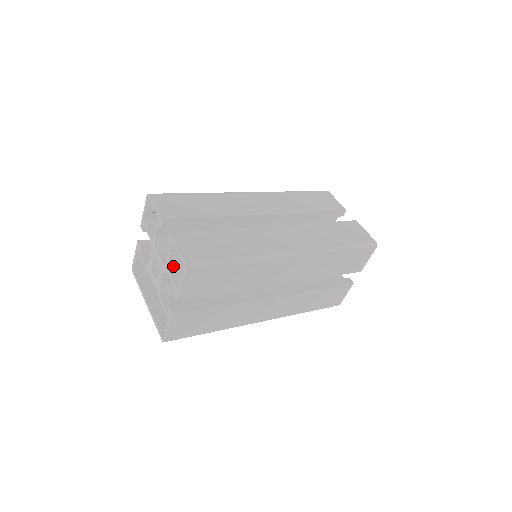
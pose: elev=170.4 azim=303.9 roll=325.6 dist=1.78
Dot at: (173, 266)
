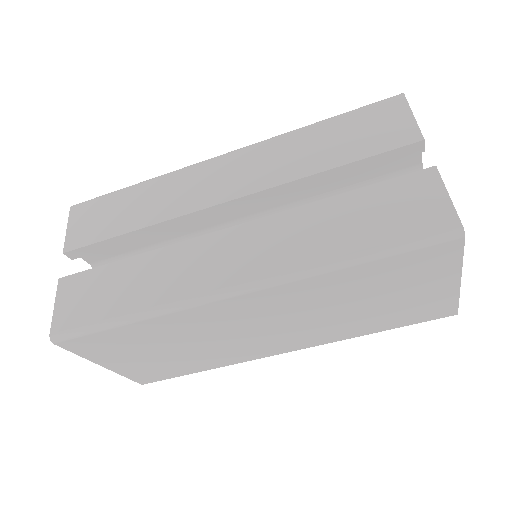
Dot at: occluded
